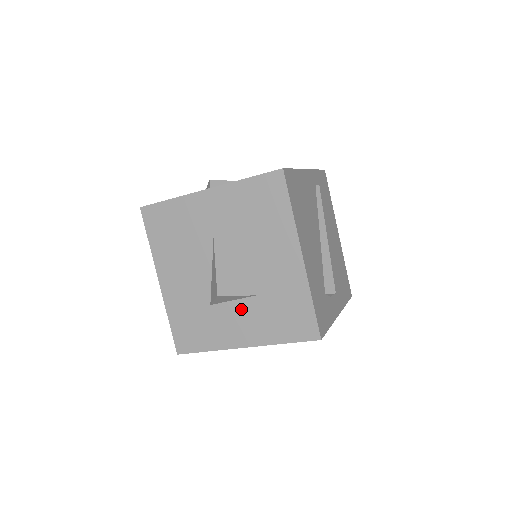
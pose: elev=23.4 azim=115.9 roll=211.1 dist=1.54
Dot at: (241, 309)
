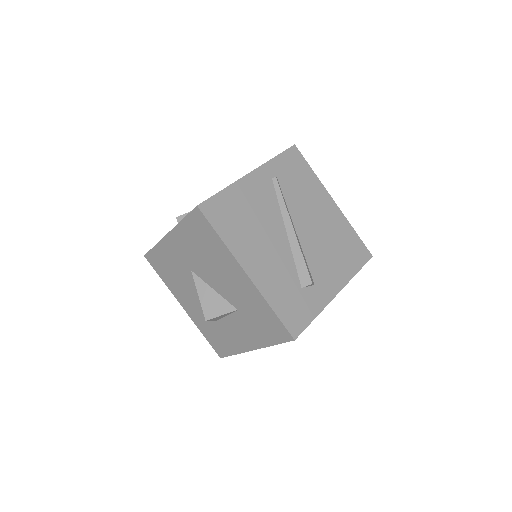
Dot at: (235, 321)
